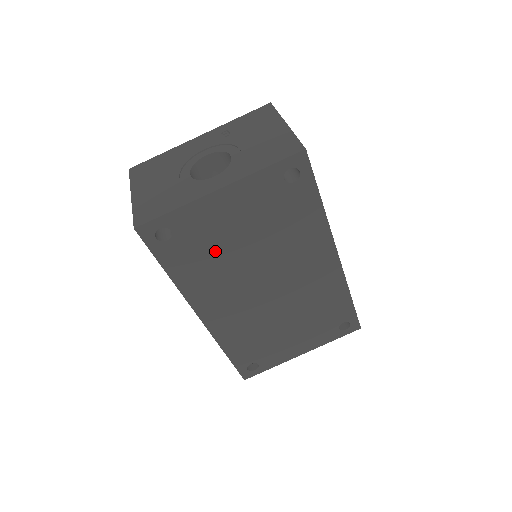
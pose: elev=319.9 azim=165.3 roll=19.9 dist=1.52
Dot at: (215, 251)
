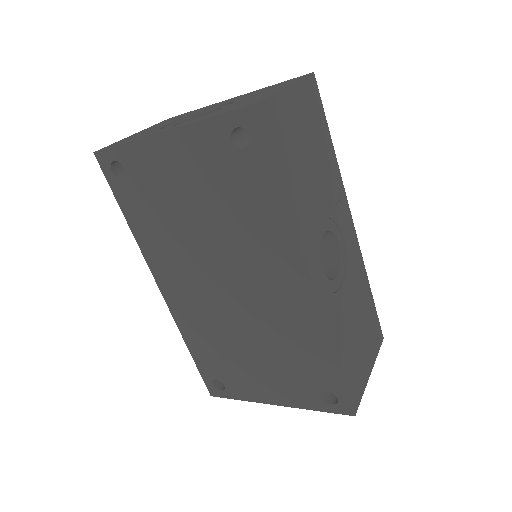
Dot at: (167, 211)
